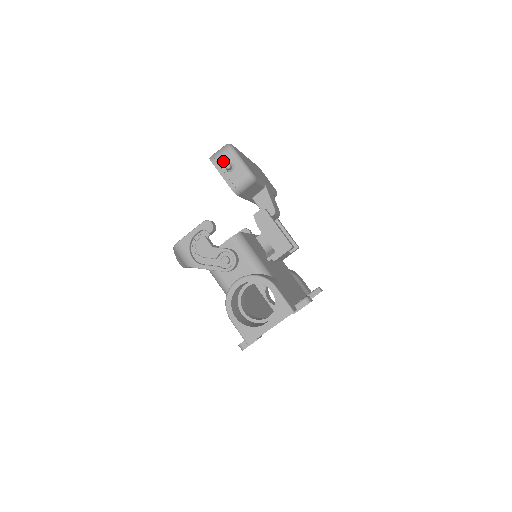
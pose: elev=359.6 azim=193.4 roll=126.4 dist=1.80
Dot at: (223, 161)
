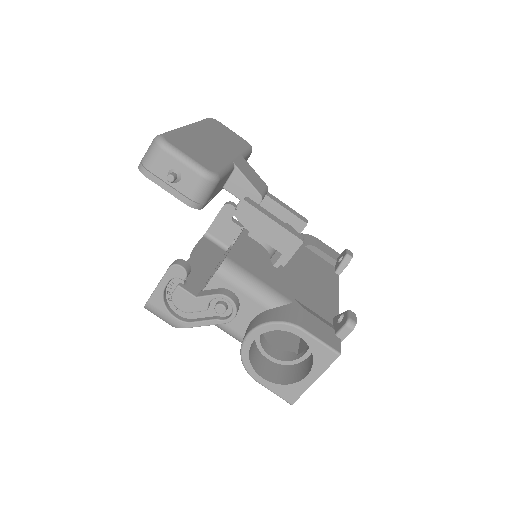
Dot at: (160, 169)
